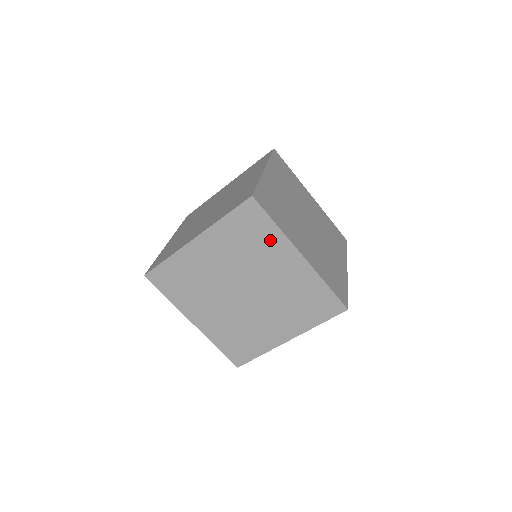
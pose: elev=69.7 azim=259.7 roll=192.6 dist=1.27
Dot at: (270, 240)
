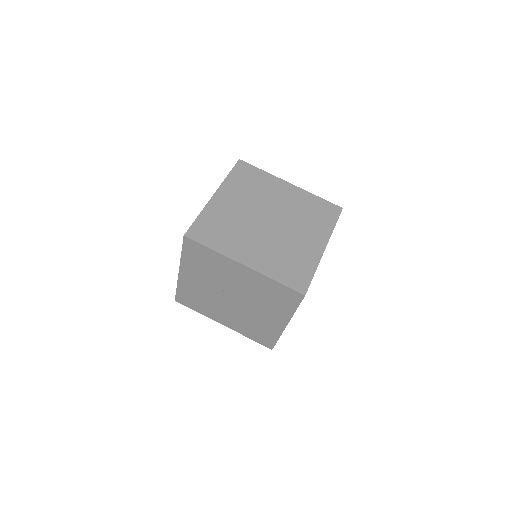
Dot at: (282, 308)
